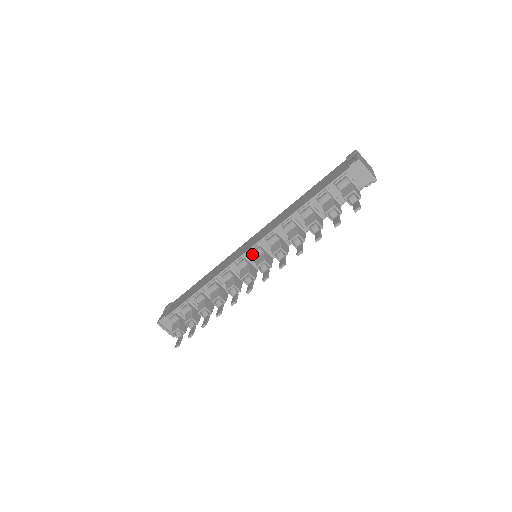
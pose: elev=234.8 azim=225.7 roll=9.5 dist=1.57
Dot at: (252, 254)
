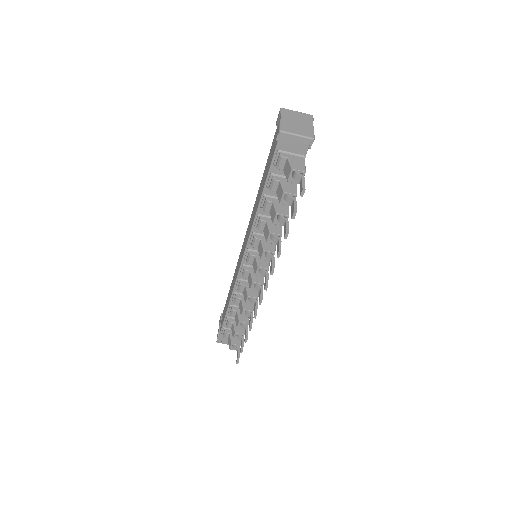
Dot at: (247, 262)
